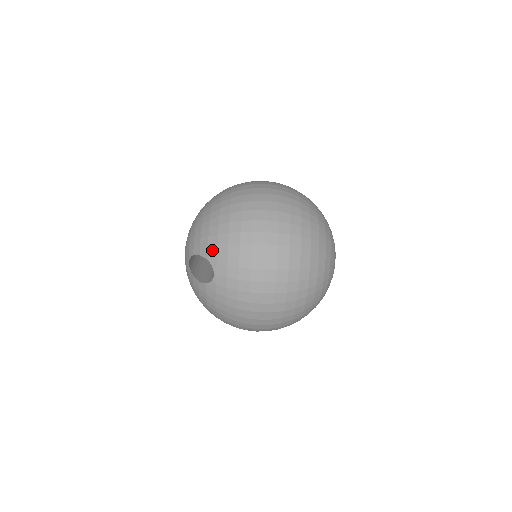
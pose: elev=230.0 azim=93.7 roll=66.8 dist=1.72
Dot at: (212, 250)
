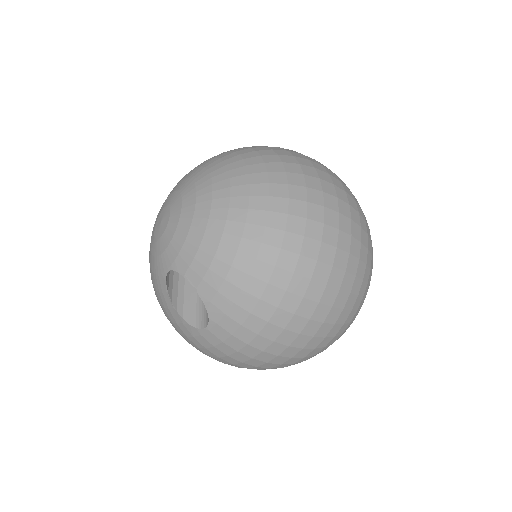
Dot at: (221, 303)
